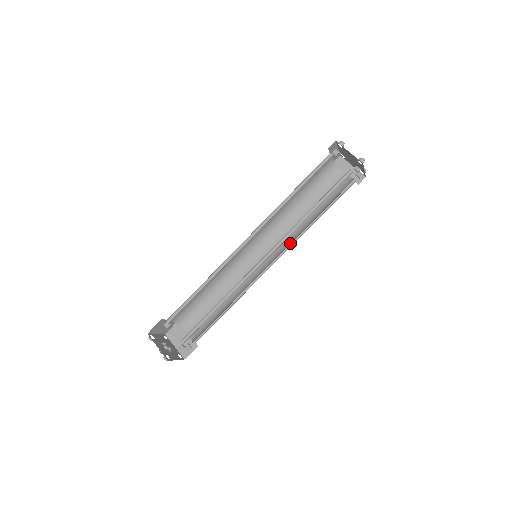
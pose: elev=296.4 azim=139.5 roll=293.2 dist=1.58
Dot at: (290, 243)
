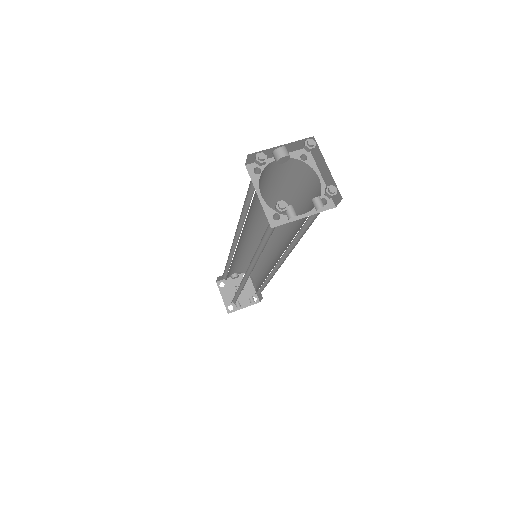
Dot at: occluded
